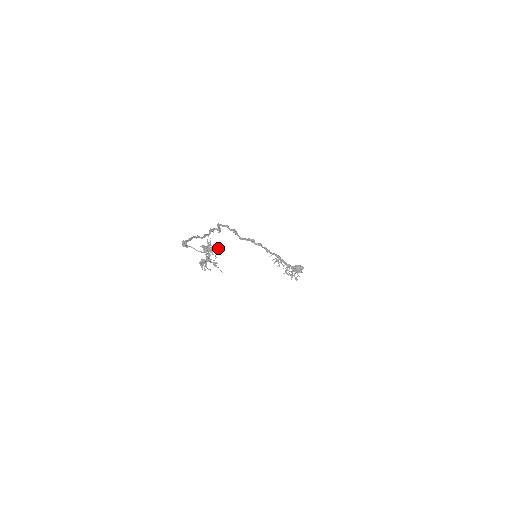
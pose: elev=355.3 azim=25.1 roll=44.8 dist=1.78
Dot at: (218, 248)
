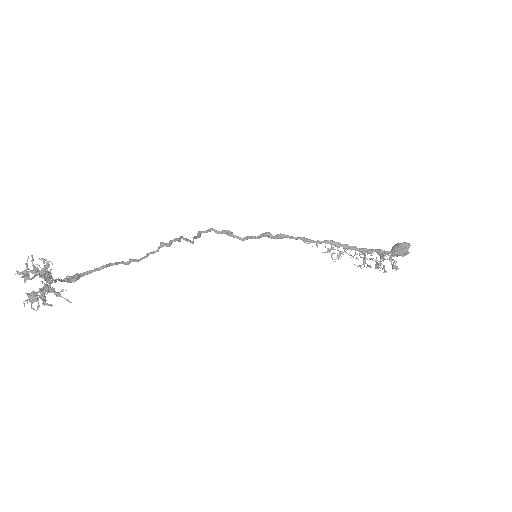
Dot at: (44, 267)
